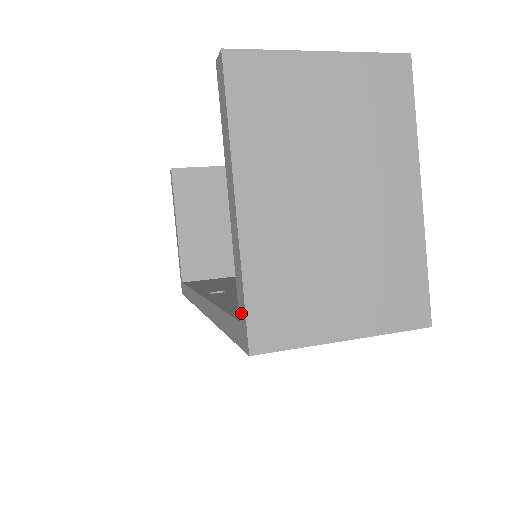
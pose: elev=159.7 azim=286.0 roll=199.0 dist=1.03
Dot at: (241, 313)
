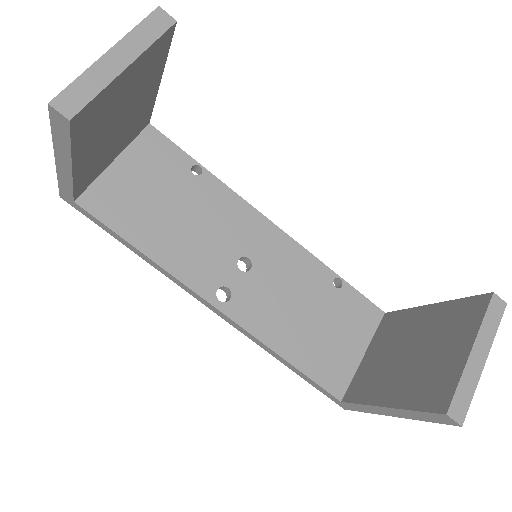
Dot at: (349, 406)
